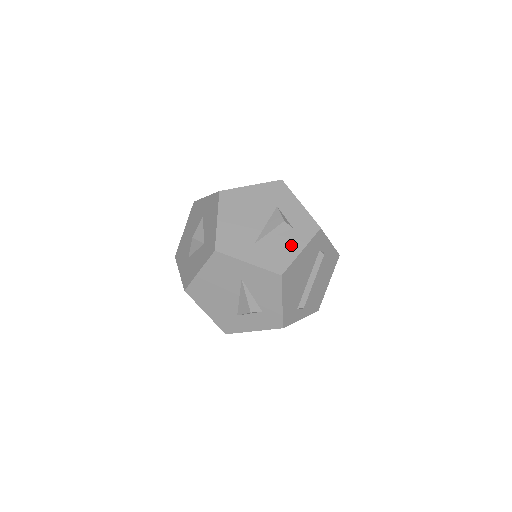
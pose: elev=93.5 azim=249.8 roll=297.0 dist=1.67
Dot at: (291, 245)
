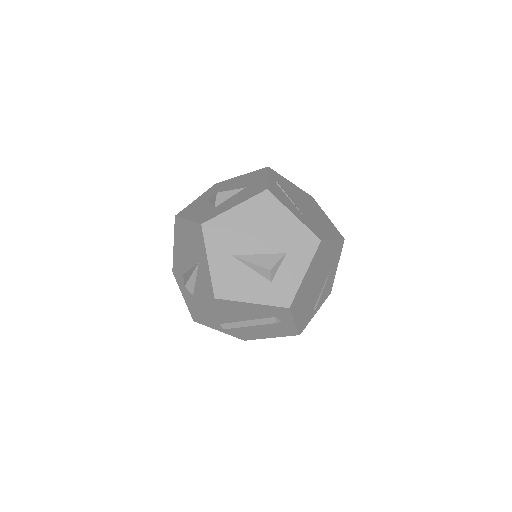
Dot at: (252, 290)
